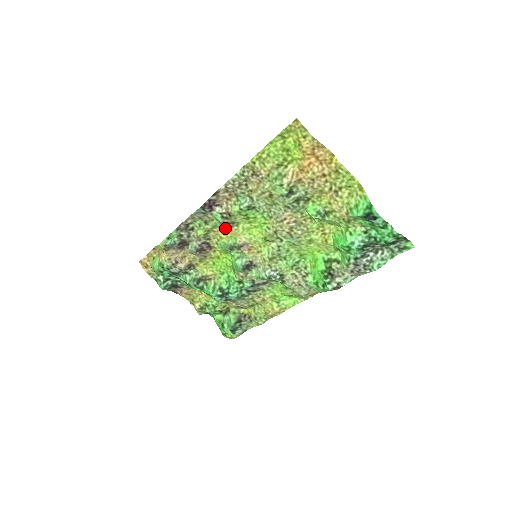
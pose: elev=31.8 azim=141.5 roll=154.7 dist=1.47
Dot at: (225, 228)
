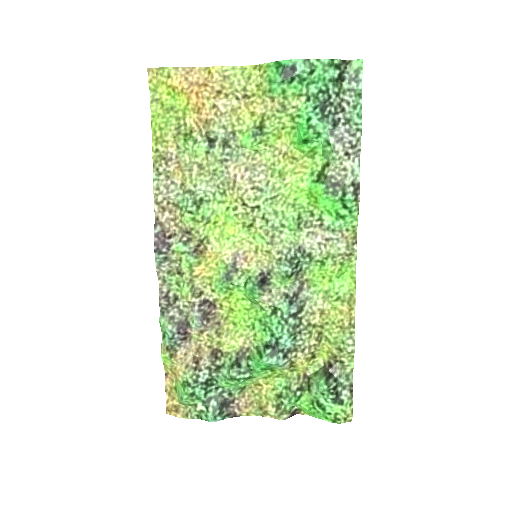
Dot at: (202, 259)
